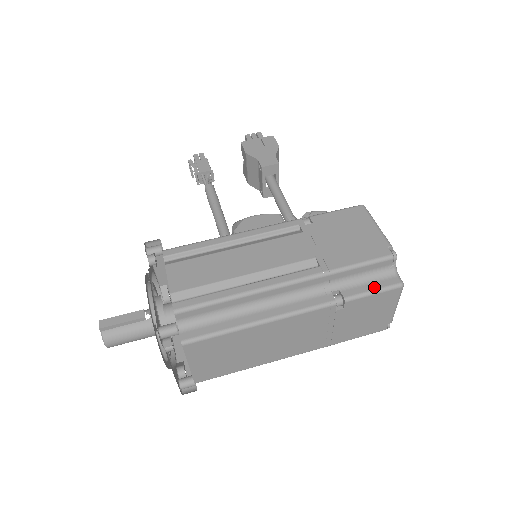
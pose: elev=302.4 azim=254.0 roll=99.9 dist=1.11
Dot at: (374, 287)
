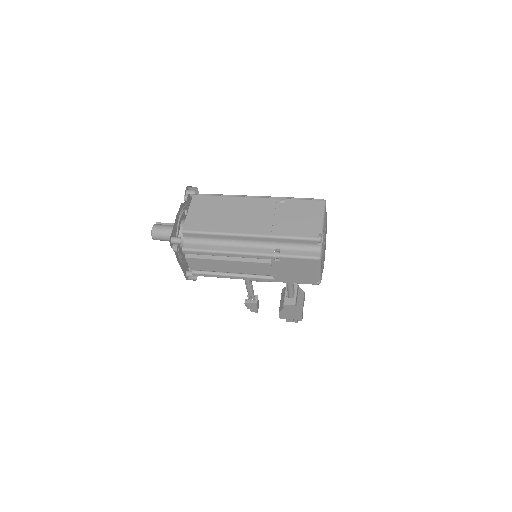
Dot at: (306, 201)
